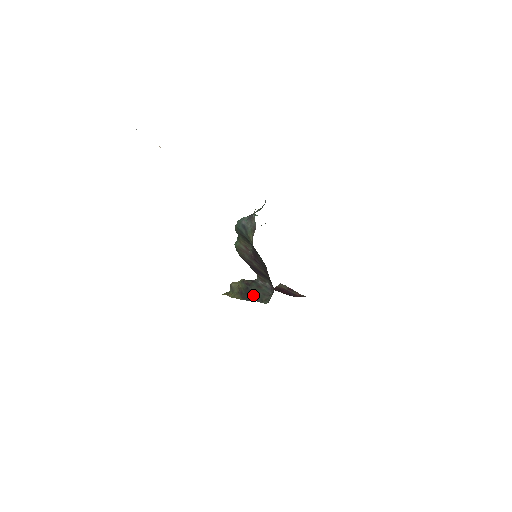
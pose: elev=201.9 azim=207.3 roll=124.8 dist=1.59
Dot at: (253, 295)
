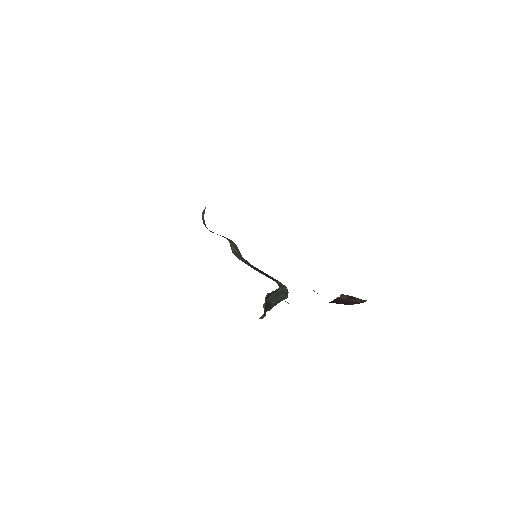
Dot at: (267, 306)
